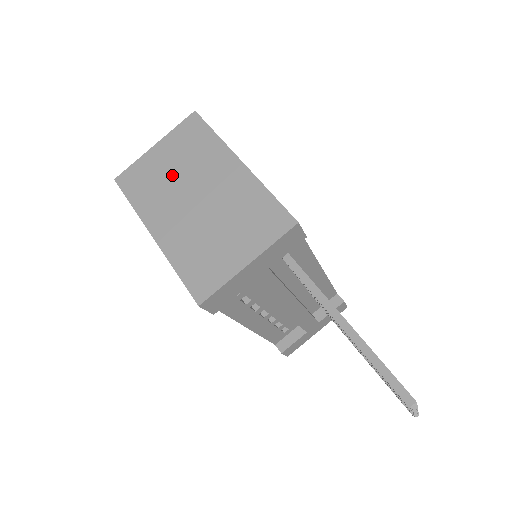
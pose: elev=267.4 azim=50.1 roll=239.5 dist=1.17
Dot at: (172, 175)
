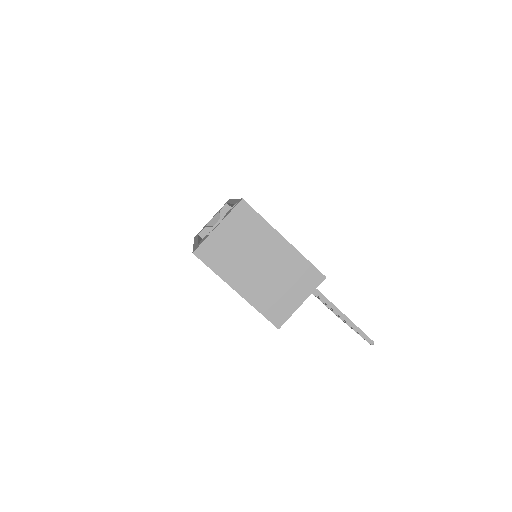
Dot at: (239, 249)
